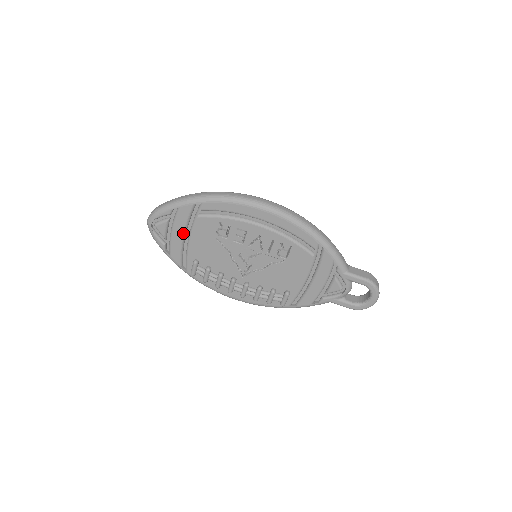
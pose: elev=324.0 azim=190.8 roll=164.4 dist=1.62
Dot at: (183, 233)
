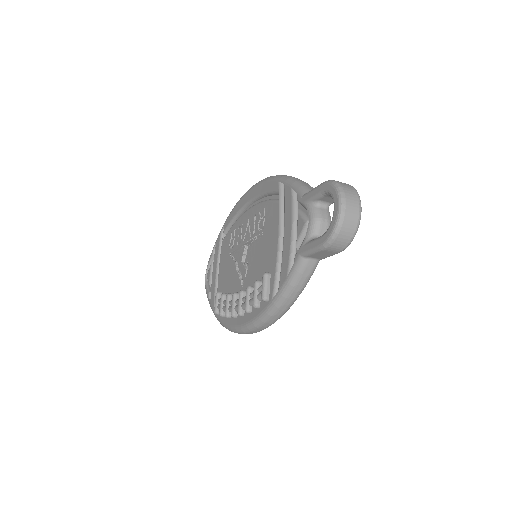
Dot at: (217, 268)
